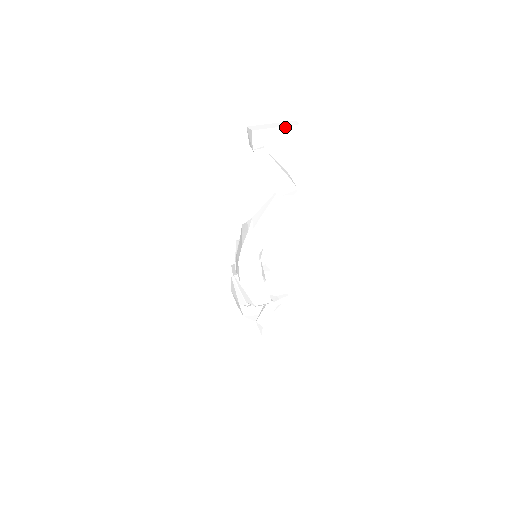
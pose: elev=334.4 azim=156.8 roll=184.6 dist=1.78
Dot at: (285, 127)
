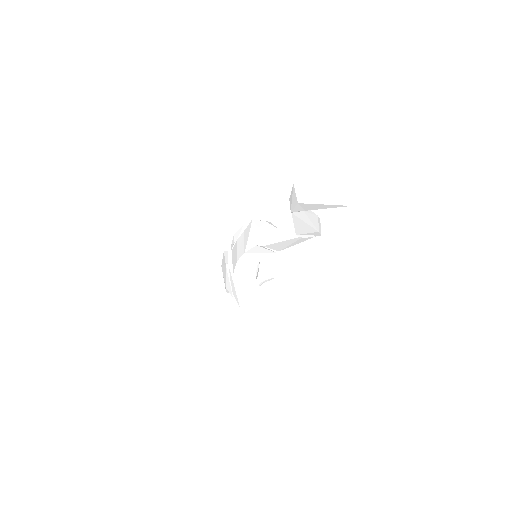
Dot at: (335, 205)
